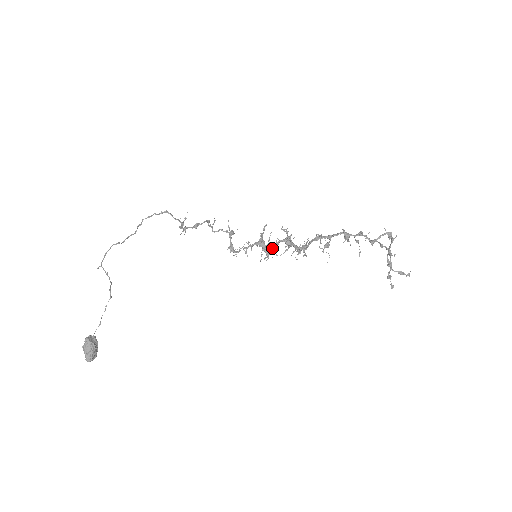
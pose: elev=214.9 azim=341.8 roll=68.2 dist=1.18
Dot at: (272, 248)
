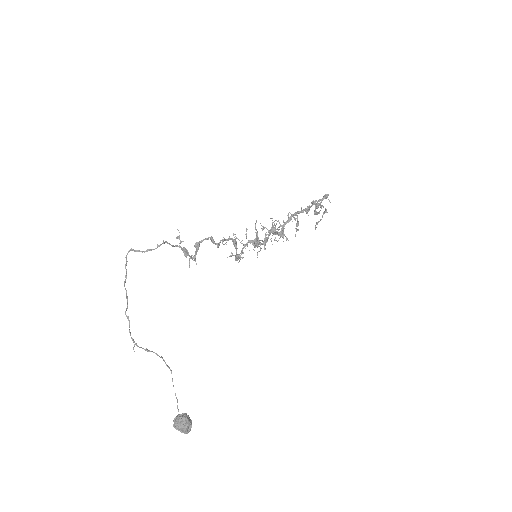
Dot at: occluded
